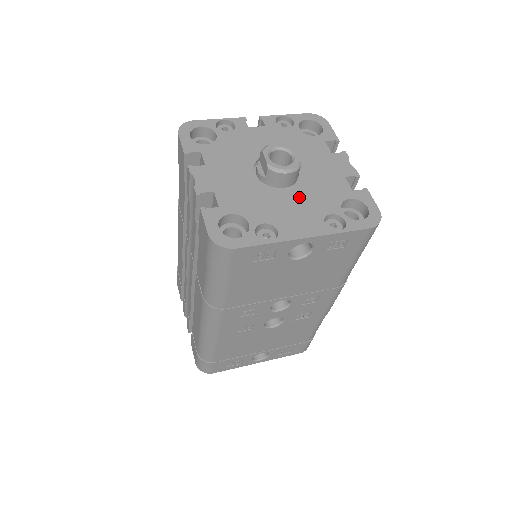
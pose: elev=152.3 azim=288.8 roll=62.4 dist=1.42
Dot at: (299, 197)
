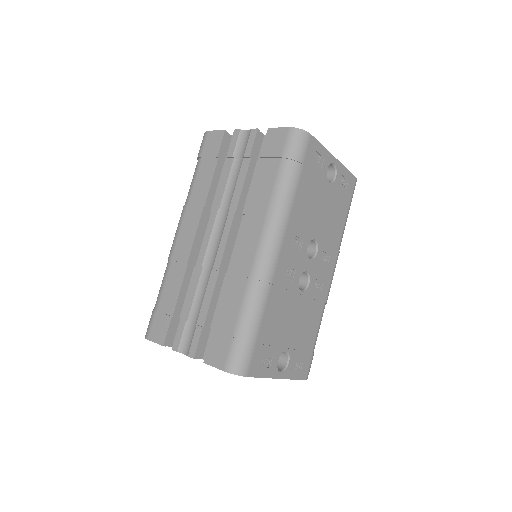
Dot at: occluded
